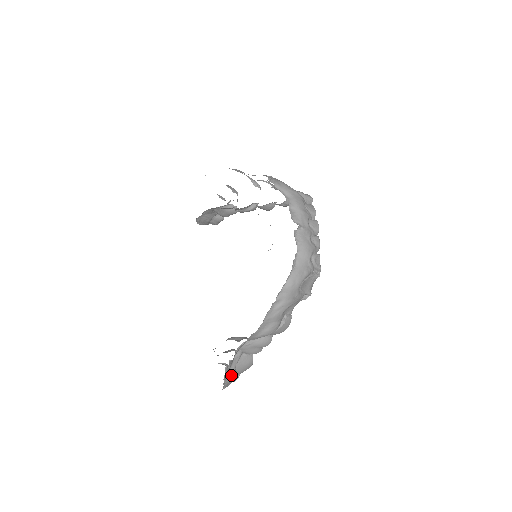
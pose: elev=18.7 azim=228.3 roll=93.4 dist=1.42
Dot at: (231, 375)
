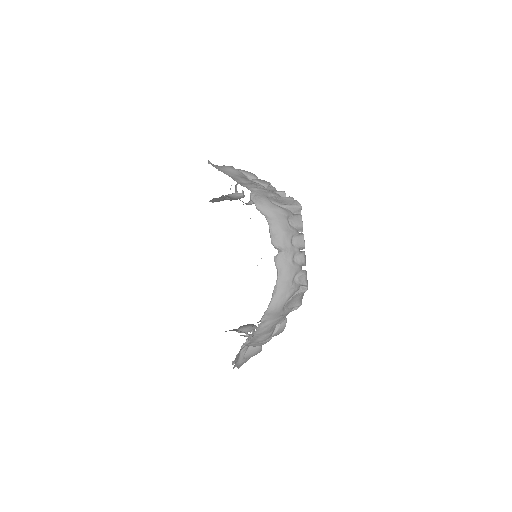
Dot at: (241, 363)
